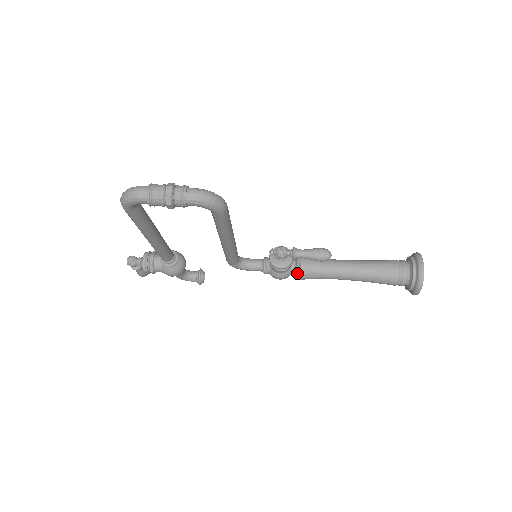
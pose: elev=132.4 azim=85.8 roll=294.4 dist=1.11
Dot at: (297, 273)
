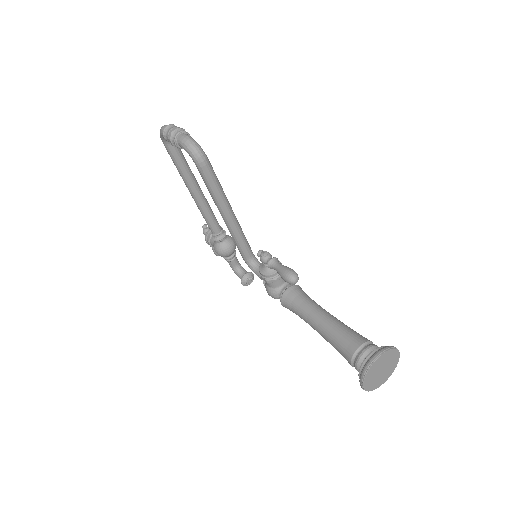
Dot at: (280, 295)
